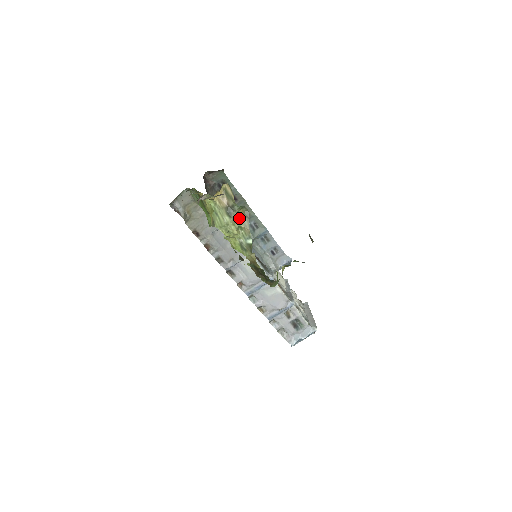
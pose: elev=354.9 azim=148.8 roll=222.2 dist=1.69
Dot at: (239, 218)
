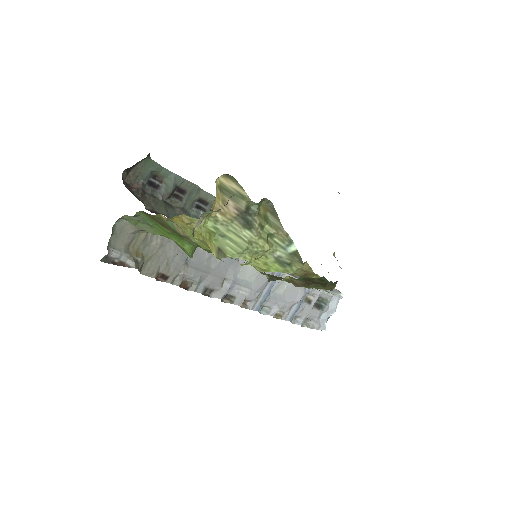
Dot at: (264, 222)
